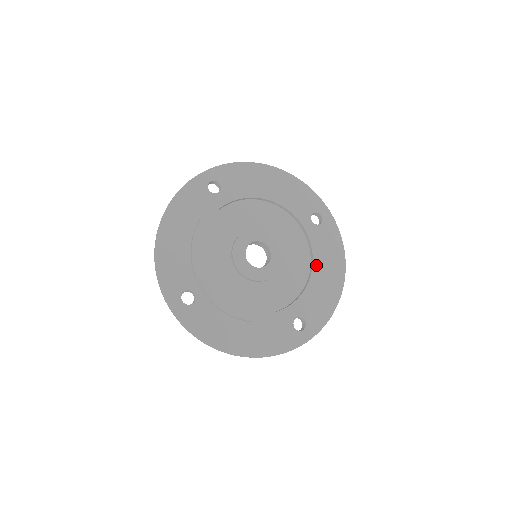
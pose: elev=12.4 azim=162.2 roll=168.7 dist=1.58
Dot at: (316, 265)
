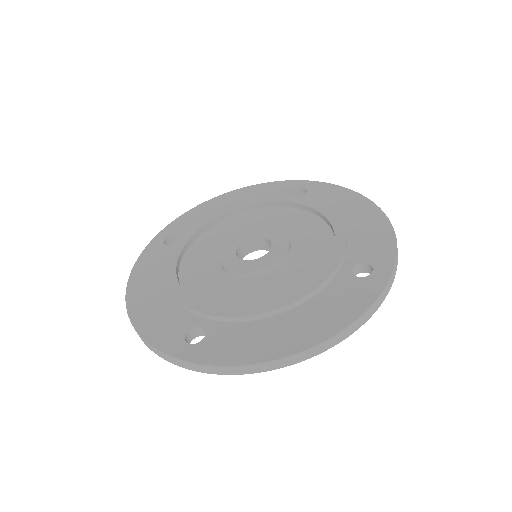
Dot at: (329, 215)
